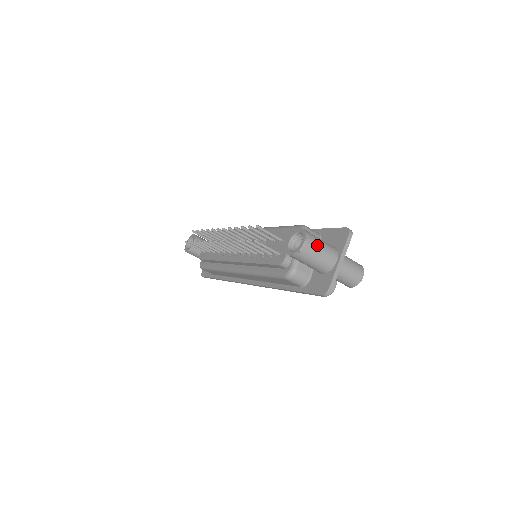
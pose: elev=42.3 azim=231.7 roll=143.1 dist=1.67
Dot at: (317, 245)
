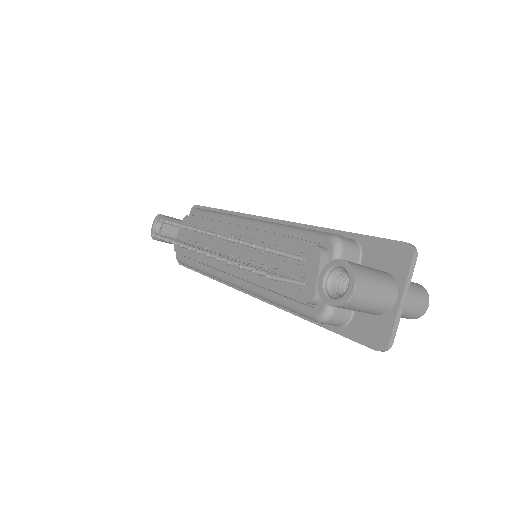
Dot at: (371, 286)
